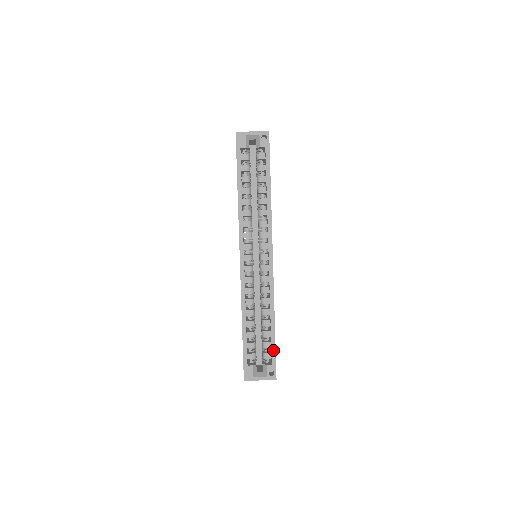
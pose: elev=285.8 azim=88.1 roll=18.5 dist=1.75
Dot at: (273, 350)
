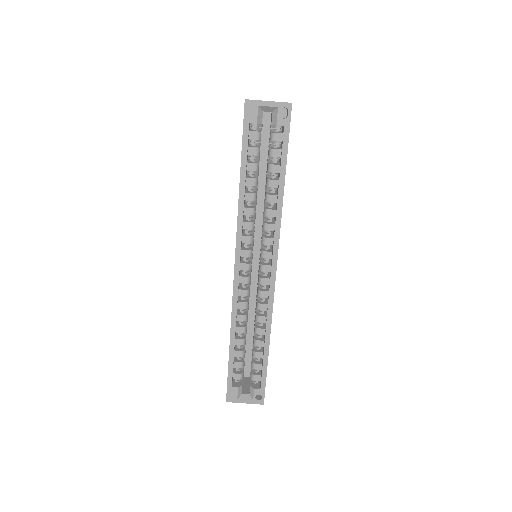
Dot at: (264, 374)
